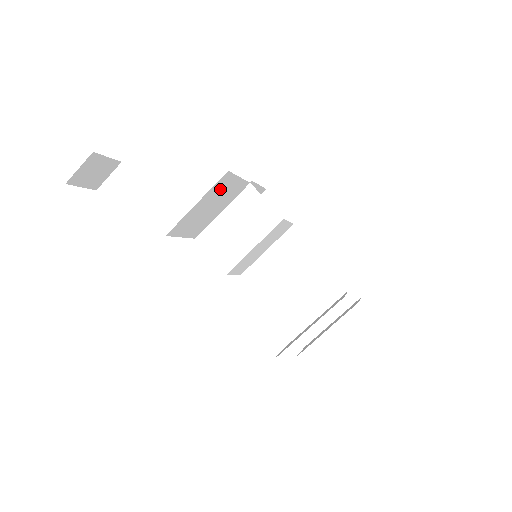
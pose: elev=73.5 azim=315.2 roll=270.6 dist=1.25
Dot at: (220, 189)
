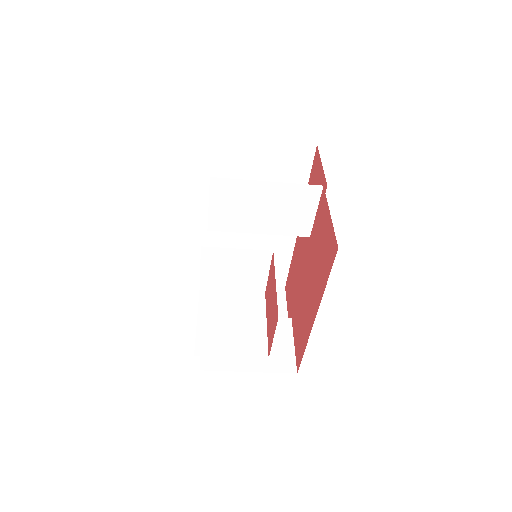
Dot at: occluded
